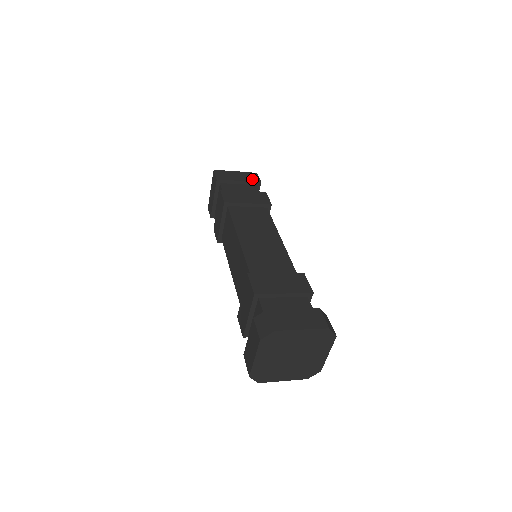
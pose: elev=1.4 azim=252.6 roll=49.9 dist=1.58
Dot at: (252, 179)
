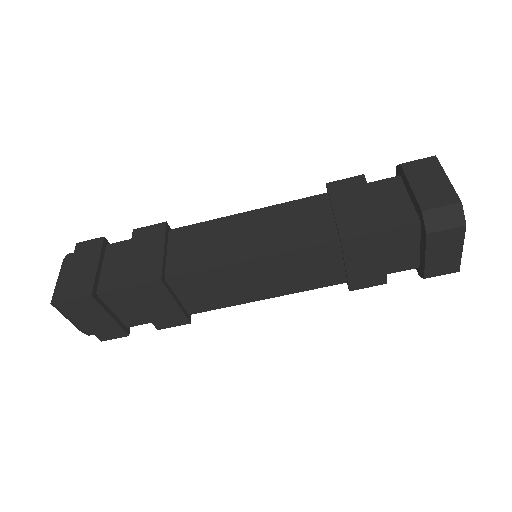
Dot at: occluded
